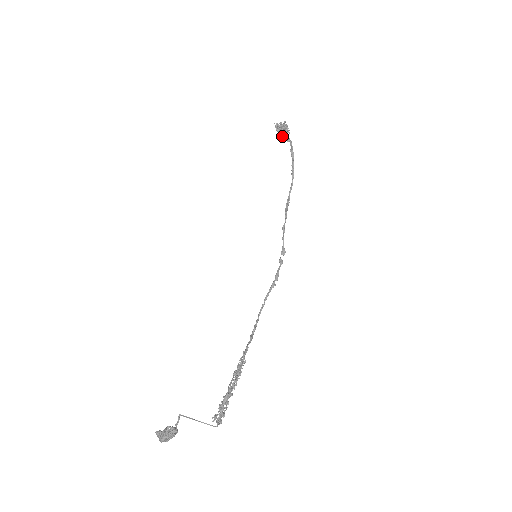
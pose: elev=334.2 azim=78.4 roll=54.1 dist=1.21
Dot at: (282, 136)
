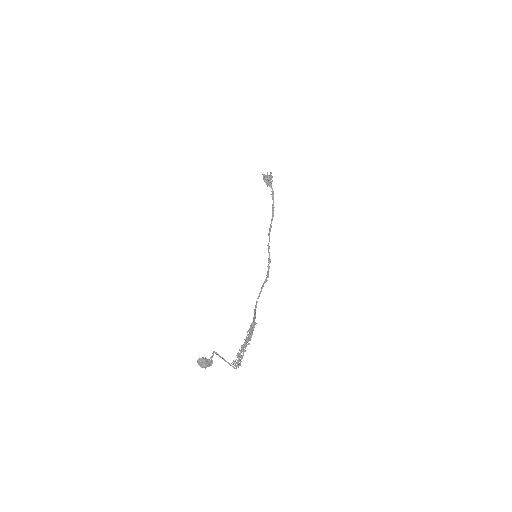
Dot at: (267, 183)
